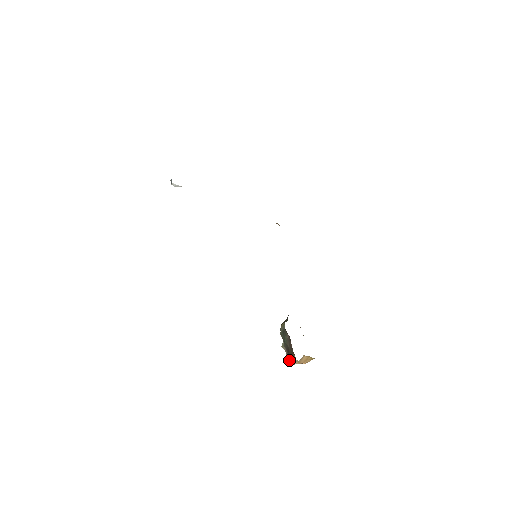
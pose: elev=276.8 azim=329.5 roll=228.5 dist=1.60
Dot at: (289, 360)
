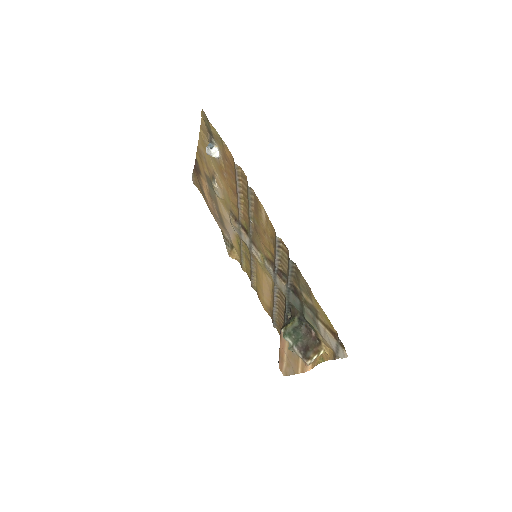
Dot at: (308, 357)
